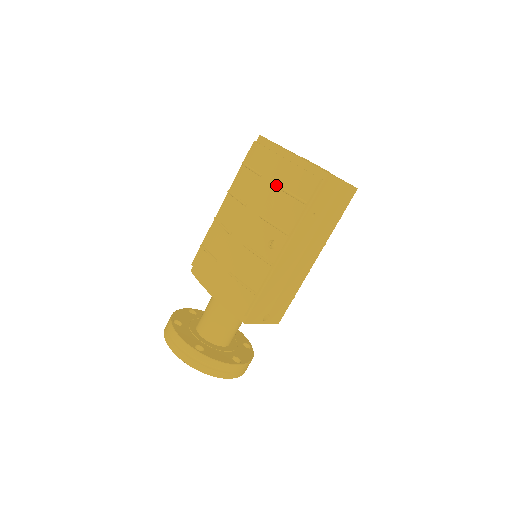
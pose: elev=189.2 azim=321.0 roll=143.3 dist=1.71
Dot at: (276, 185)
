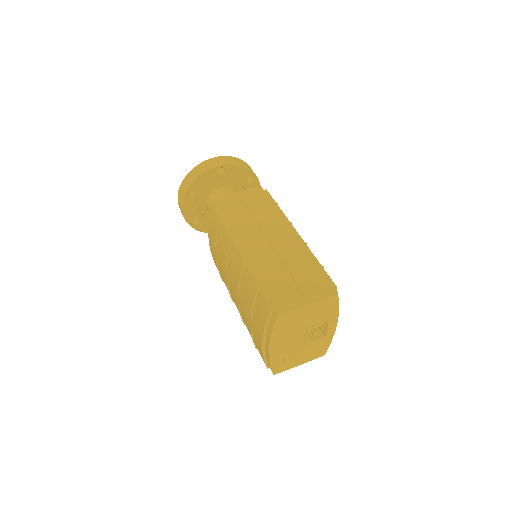
Dot at: occluded
